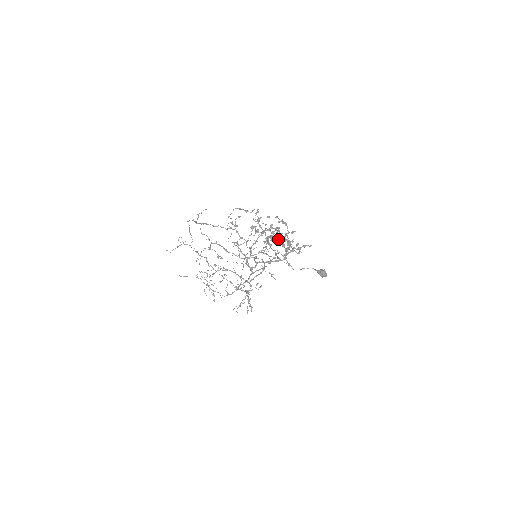
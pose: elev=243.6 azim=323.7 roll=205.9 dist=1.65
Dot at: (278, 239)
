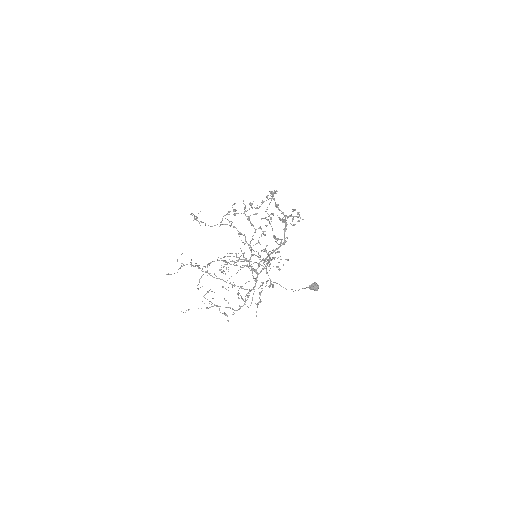
Dot at: occluded
